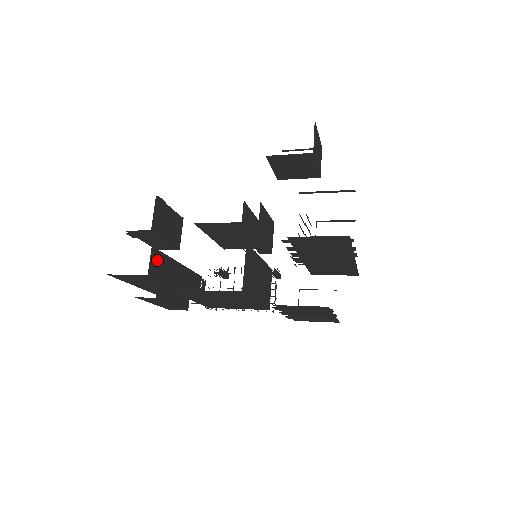
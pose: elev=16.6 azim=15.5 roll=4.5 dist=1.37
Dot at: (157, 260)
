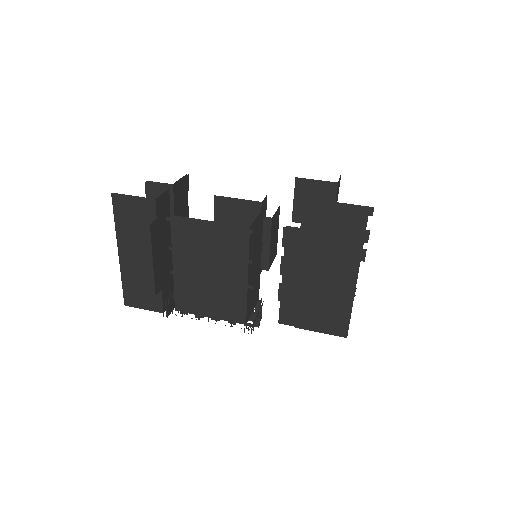
Dot at: (165, 206)
